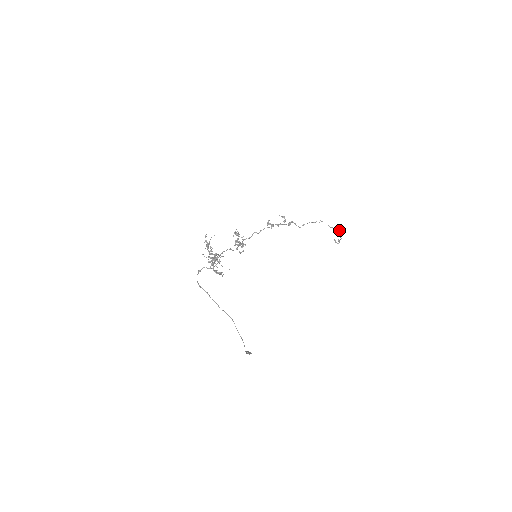
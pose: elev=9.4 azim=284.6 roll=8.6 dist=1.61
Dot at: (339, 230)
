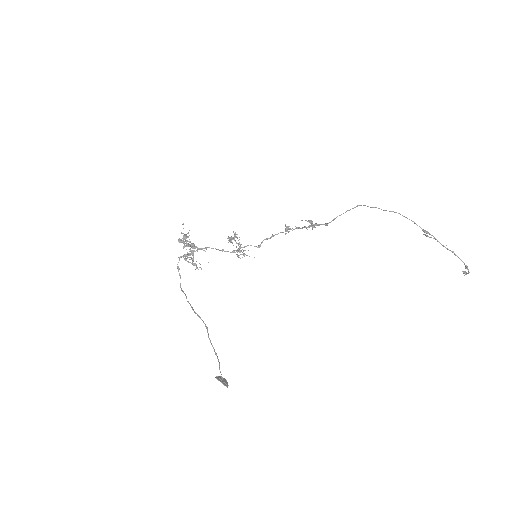
Dot at: occluded
